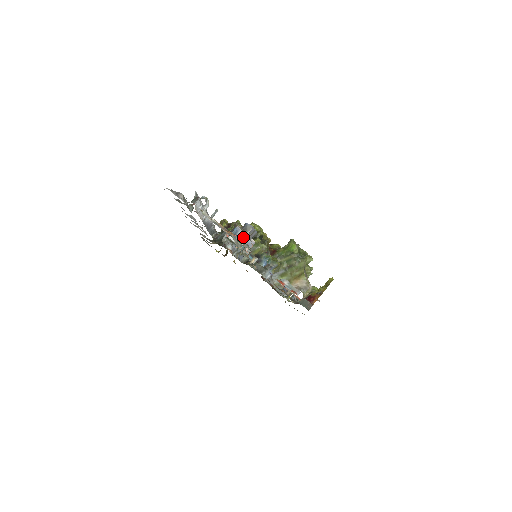
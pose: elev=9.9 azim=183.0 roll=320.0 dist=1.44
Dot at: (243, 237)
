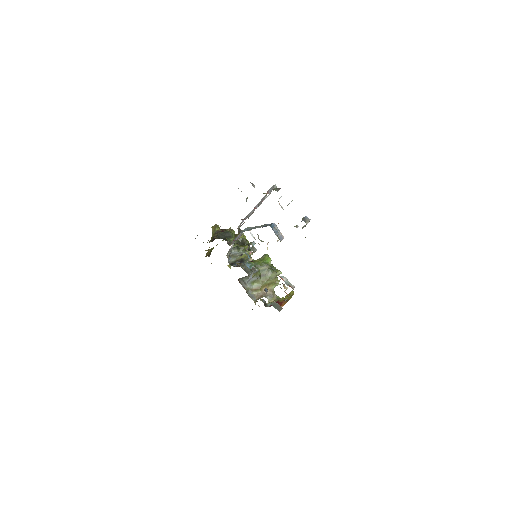
Dot at: (277, 232)
